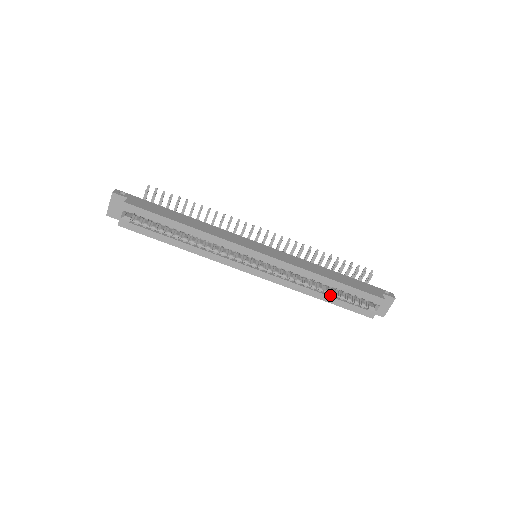
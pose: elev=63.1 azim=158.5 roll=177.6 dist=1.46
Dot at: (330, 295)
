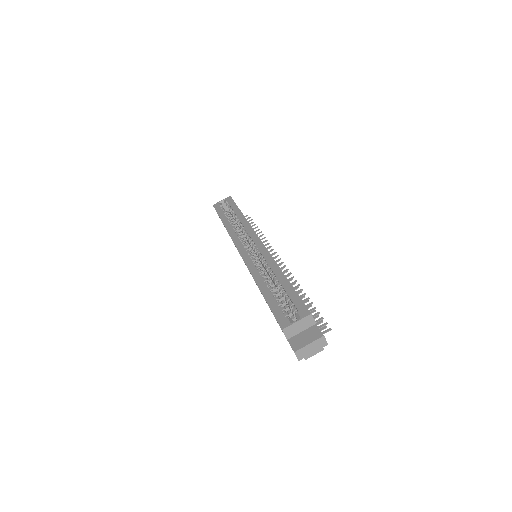
Dot at: (271, 292)
